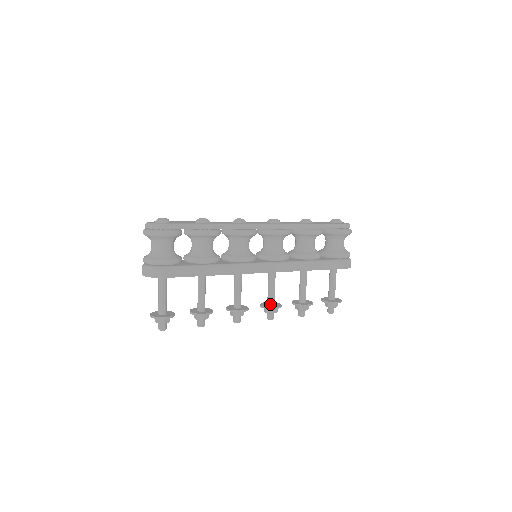
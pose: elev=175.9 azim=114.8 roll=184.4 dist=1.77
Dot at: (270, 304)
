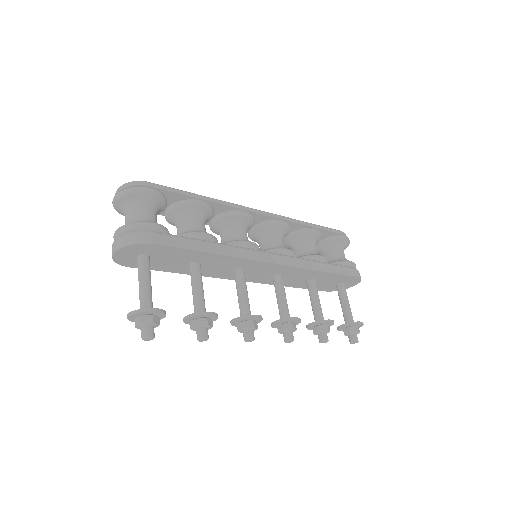
Dot at: occluded
